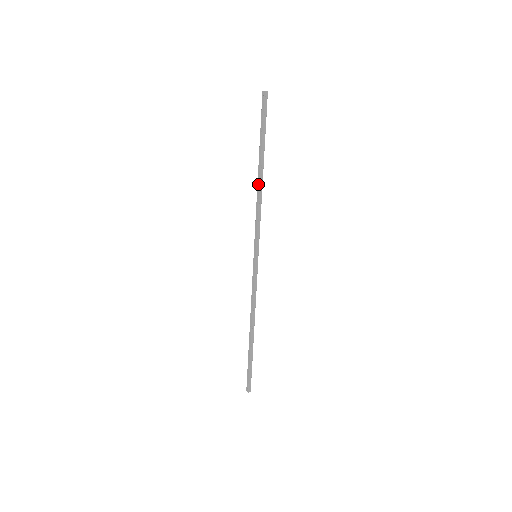
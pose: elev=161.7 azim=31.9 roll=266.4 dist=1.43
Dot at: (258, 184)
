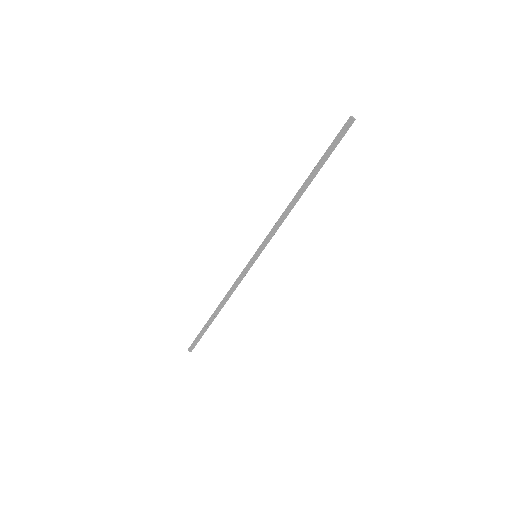
Dot at: (294, 198)
